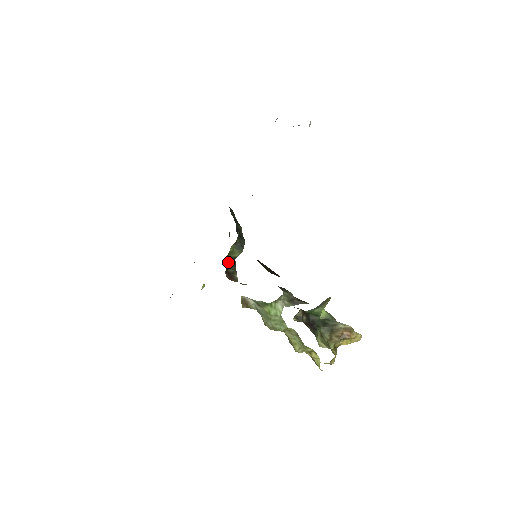
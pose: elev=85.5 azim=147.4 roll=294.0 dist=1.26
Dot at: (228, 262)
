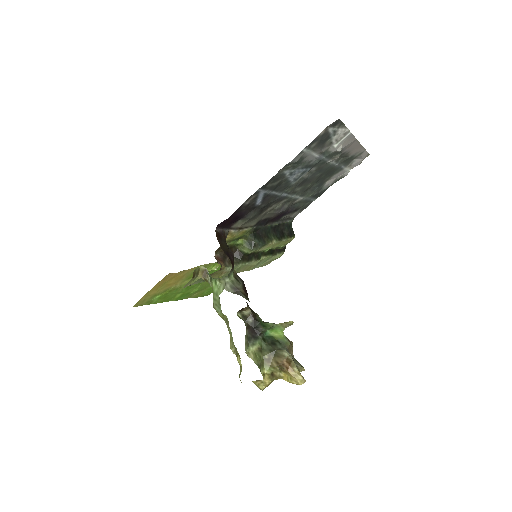
Dot at: (236, 253)
